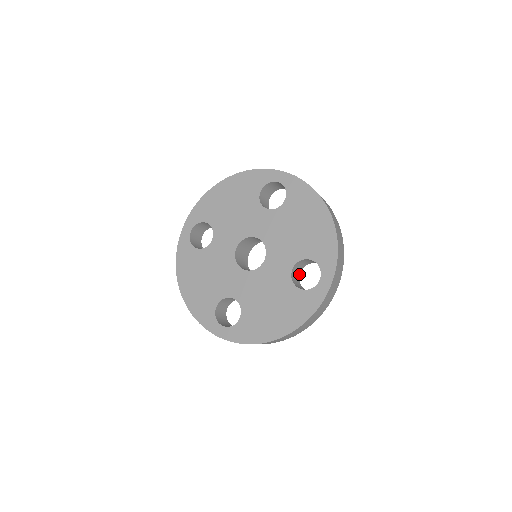
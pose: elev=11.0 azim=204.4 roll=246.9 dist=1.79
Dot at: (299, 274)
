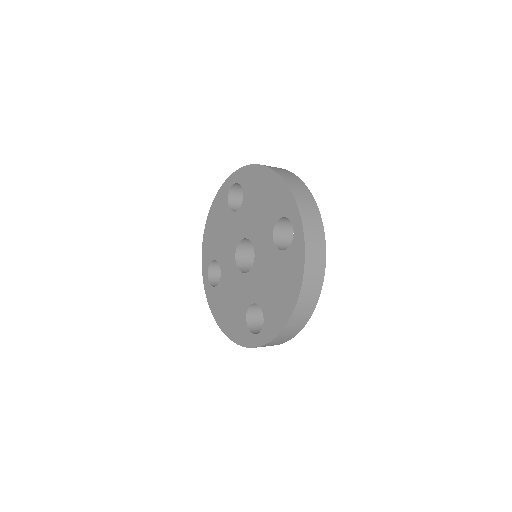
Dot at: occluded
